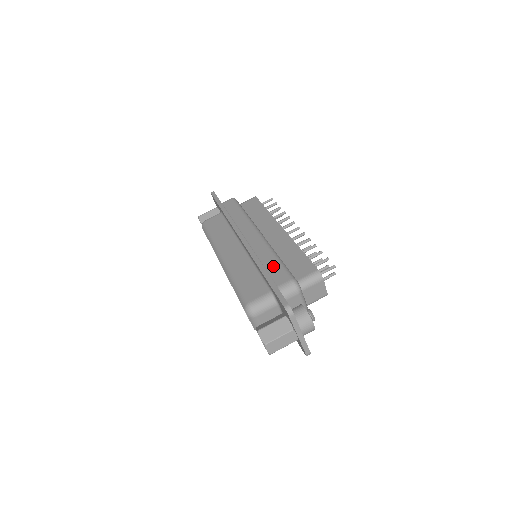
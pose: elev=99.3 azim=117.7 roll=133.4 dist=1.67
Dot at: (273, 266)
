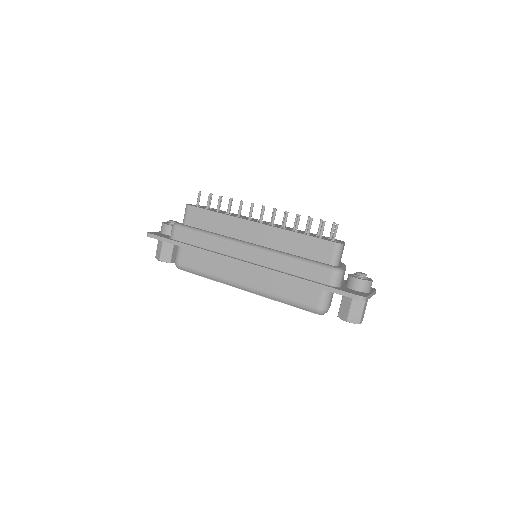
Dot at: (303, 270)
